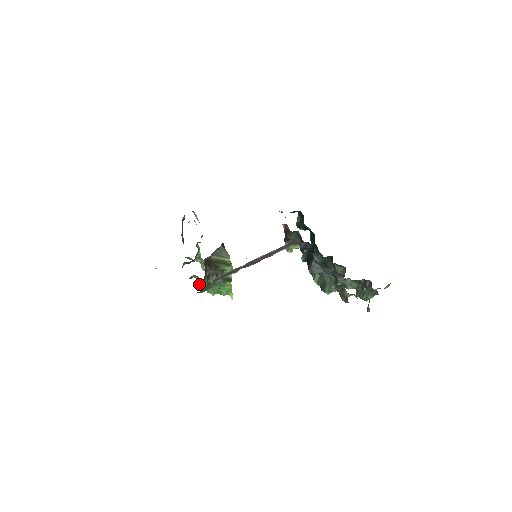
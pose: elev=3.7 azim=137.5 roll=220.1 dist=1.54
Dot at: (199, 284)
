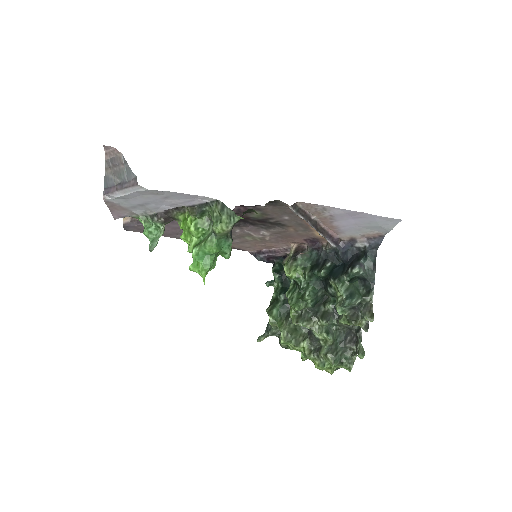
Dot at: occluded
